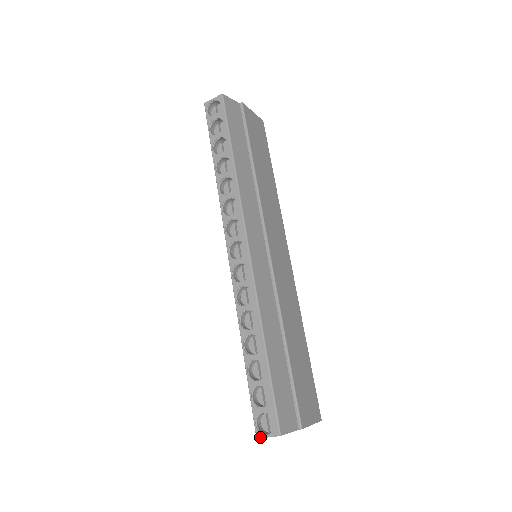
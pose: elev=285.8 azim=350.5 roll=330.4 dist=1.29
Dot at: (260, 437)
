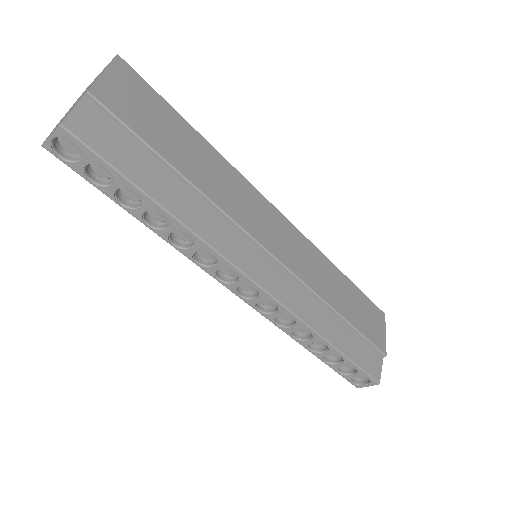
Dot at: occluded
